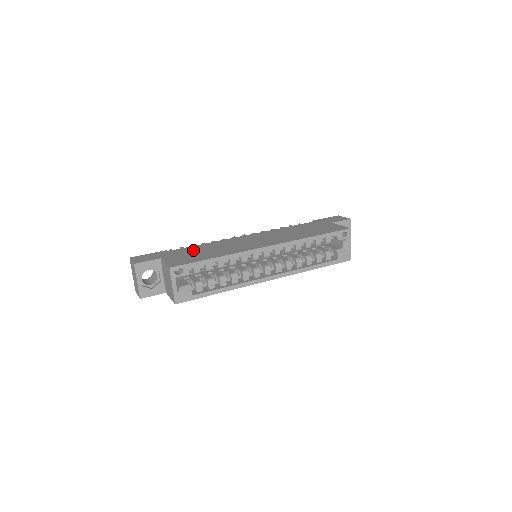
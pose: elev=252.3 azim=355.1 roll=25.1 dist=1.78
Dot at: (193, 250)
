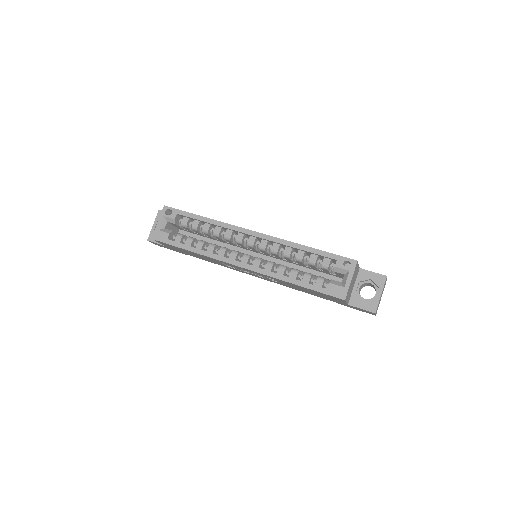
Dot at: occluded
